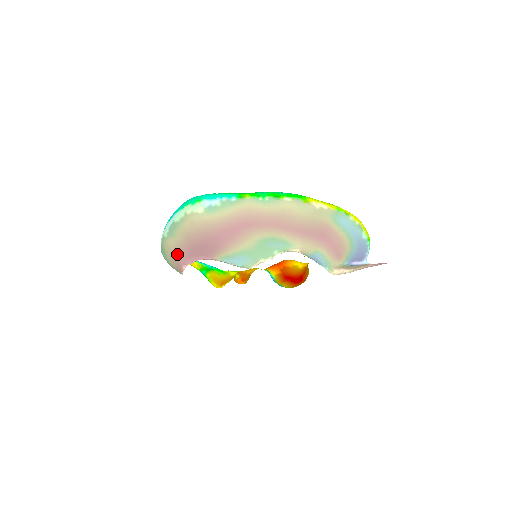
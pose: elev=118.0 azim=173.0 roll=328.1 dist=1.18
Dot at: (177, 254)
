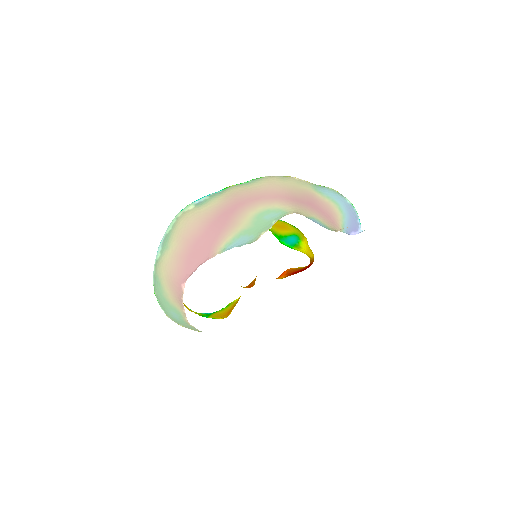
Dot at: (174, 270)
